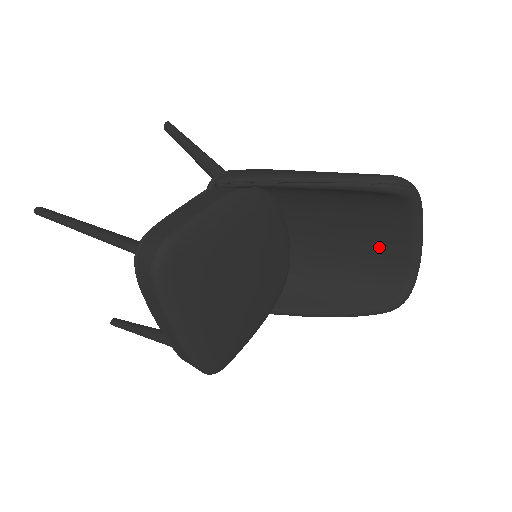
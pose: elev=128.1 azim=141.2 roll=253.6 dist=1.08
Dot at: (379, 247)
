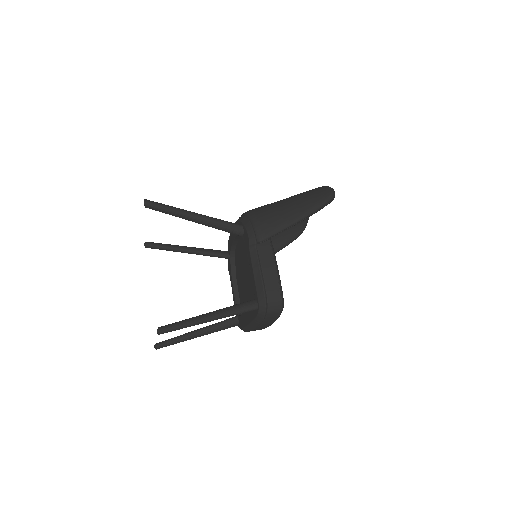
Dot at: occluded
